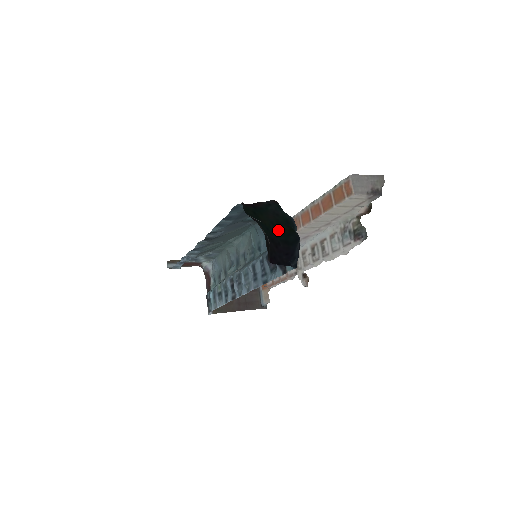
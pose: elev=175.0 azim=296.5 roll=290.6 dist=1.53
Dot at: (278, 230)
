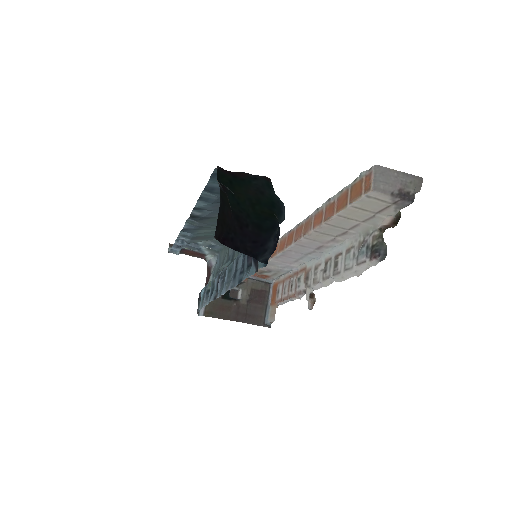
Dot at: (254, 210)
